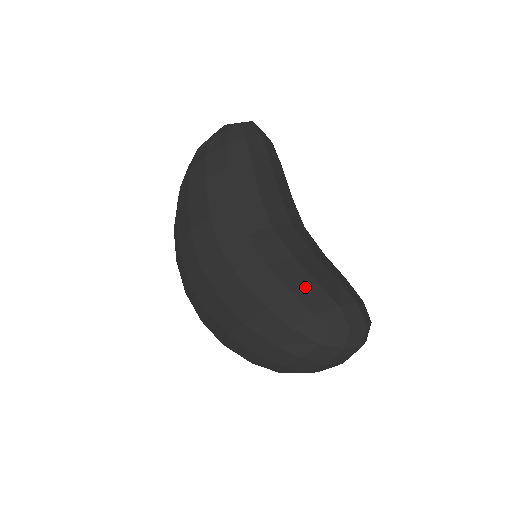
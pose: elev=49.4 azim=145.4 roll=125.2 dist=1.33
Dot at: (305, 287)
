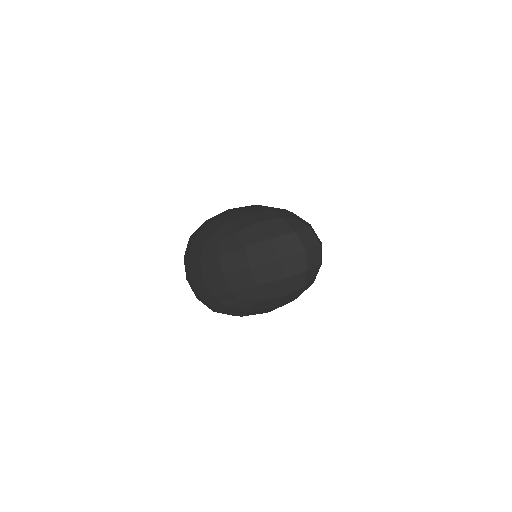
Dot at: occluded
